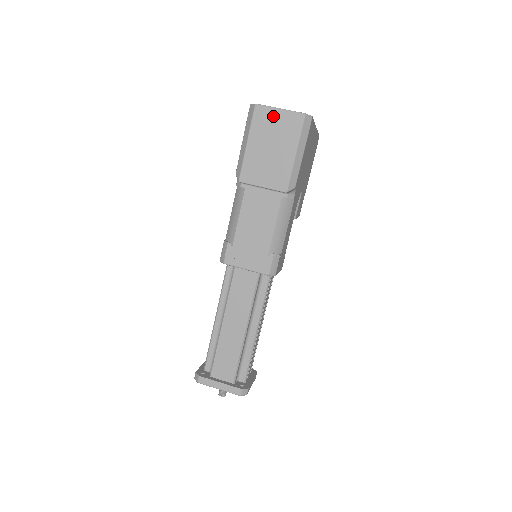
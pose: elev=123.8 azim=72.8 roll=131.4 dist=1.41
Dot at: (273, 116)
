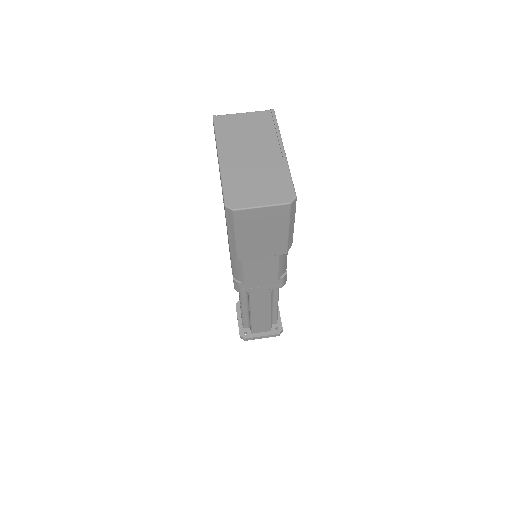
Dot at: (256, 214)
